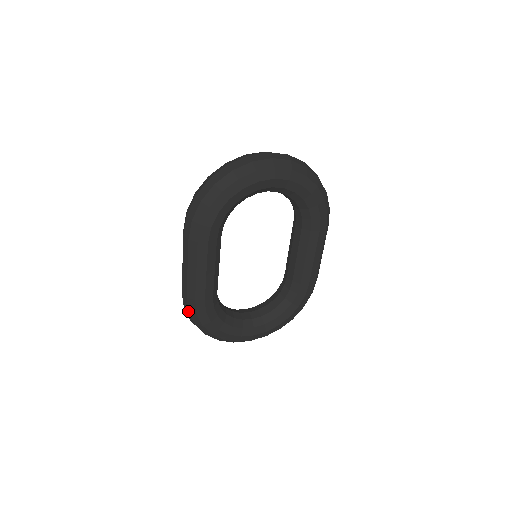
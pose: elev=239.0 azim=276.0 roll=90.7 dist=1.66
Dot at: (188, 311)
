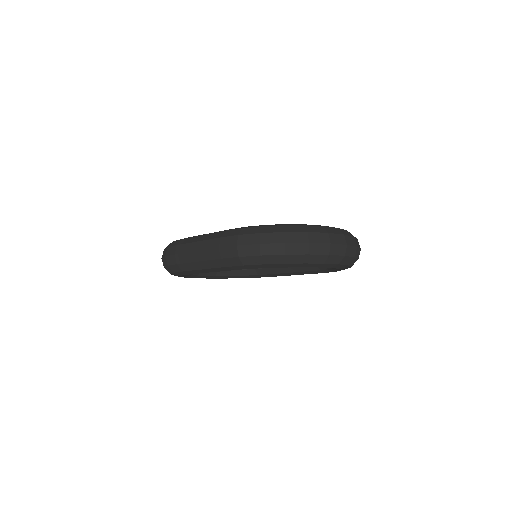
Dot at: (168, 265)
